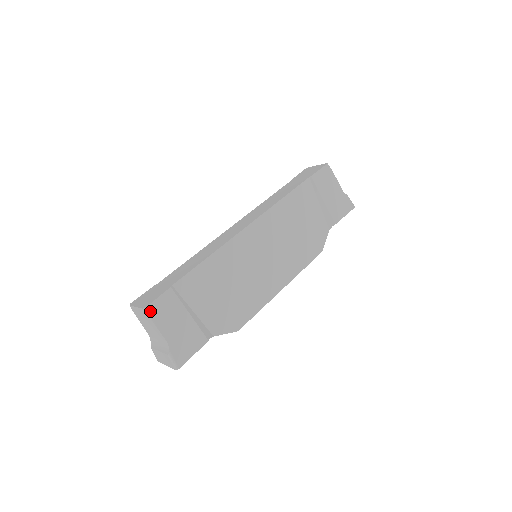
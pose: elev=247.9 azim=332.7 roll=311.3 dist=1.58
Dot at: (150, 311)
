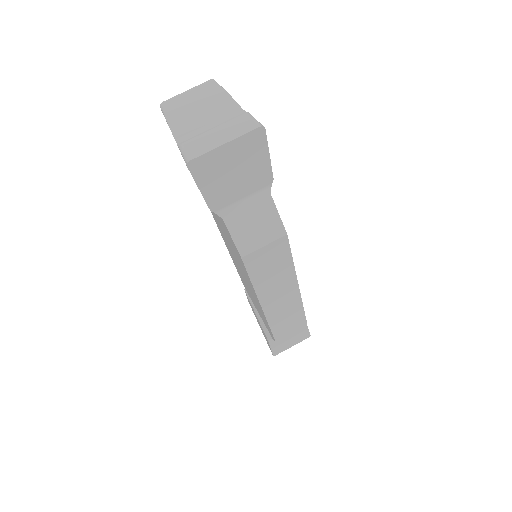
Dot at: occluded
